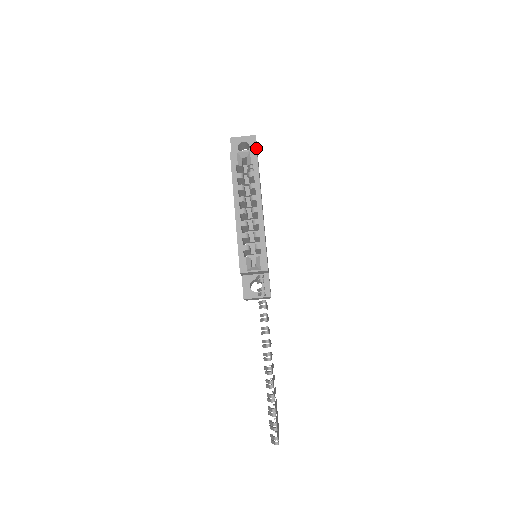
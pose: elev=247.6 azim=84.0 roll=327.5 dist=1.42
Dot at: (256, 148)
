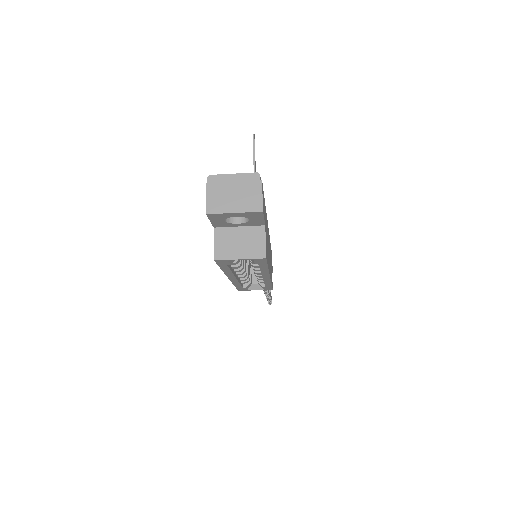
Dot at: (263, 221)
